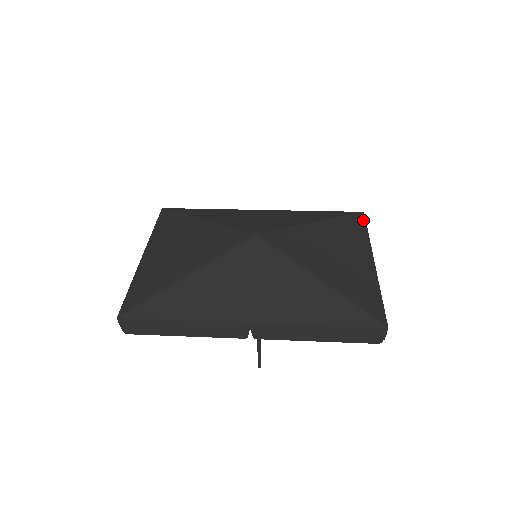
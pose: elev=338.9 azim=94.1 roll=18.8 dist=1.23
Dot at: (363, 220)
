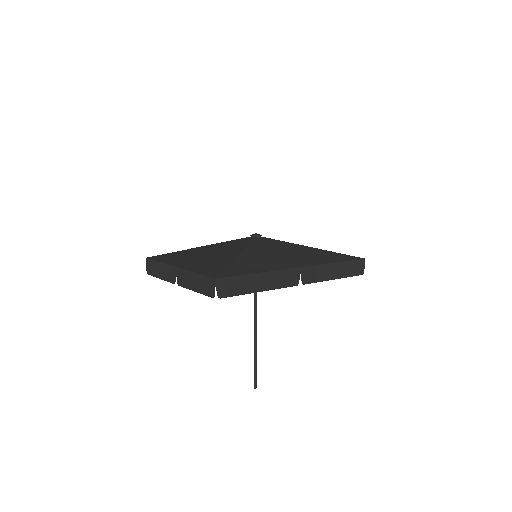
Dot at: occluded
